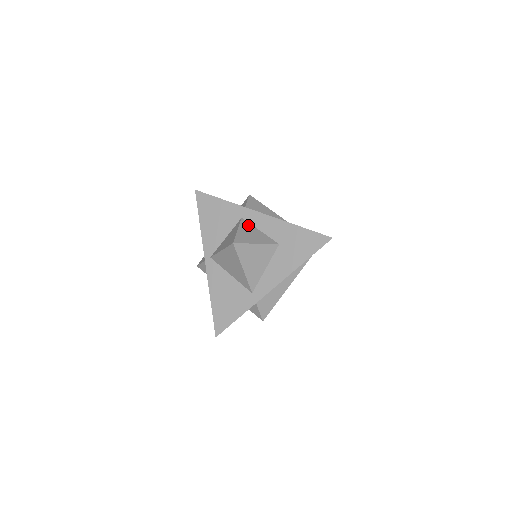
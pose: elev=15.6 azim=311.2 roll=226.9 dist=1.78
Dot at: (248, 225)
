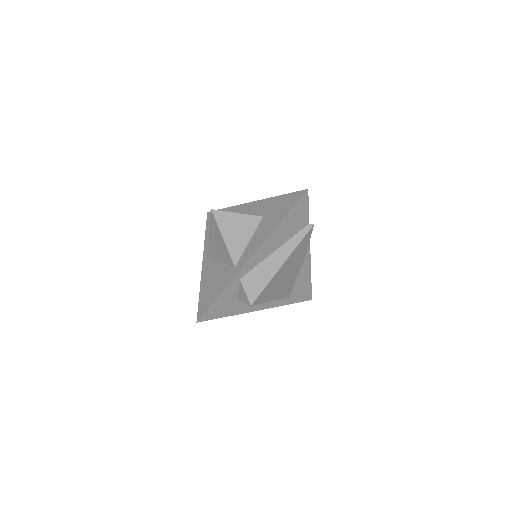
Dot at: occluded
